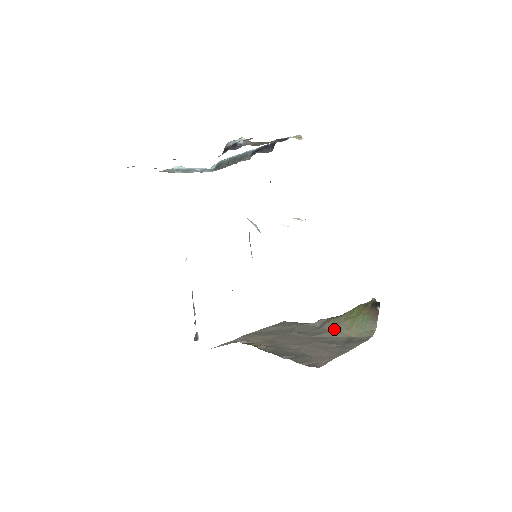
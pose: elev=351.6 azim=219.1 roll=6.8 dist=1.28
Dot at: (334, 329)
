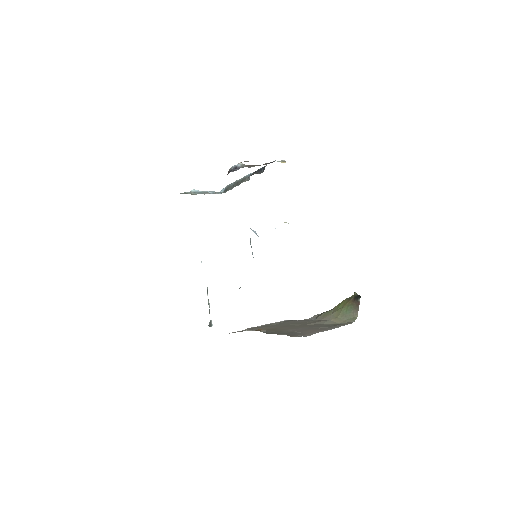
Dot at: (324, 319)
